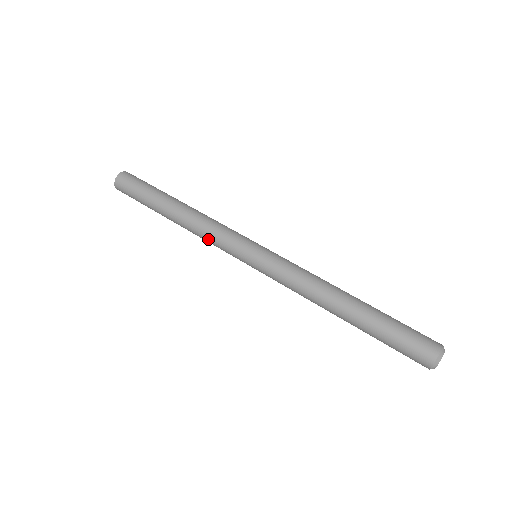
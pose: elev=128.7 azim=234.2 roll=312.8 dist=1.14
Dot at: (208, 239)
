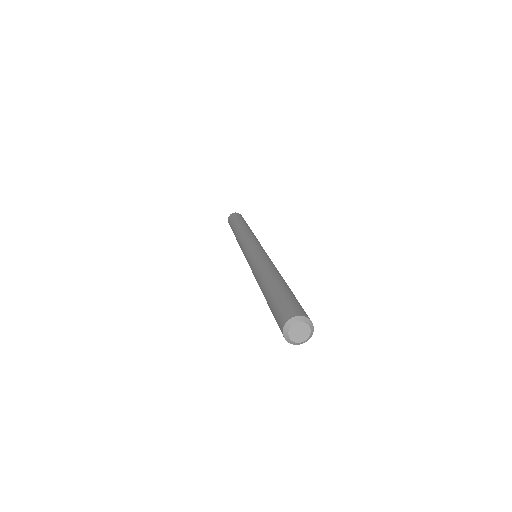
Dot at: (240, 244)
